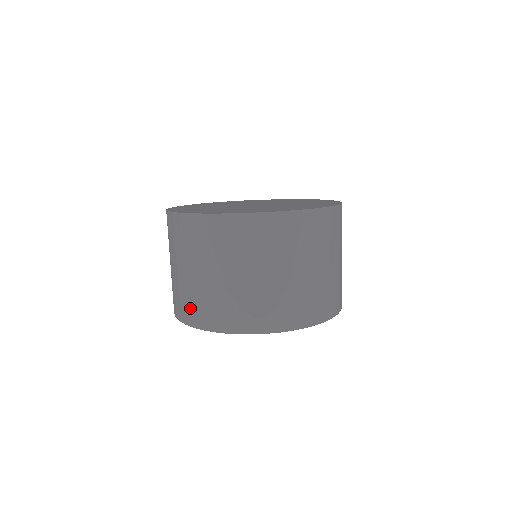
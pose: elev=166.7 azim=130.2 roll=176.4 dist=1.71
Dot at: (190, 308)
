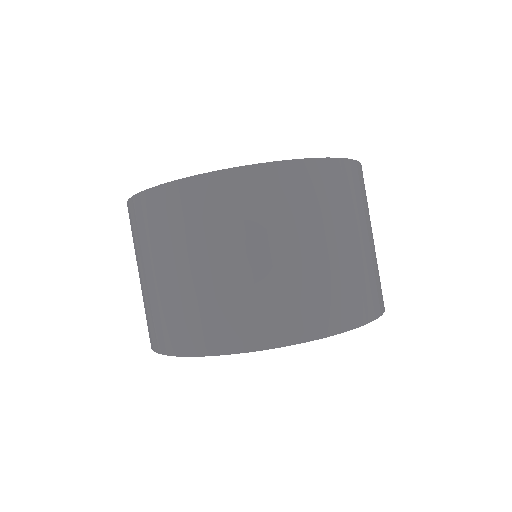
Dot at: (213, 325)
